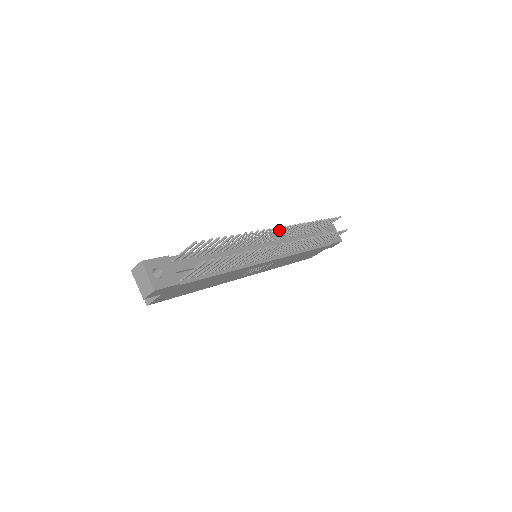
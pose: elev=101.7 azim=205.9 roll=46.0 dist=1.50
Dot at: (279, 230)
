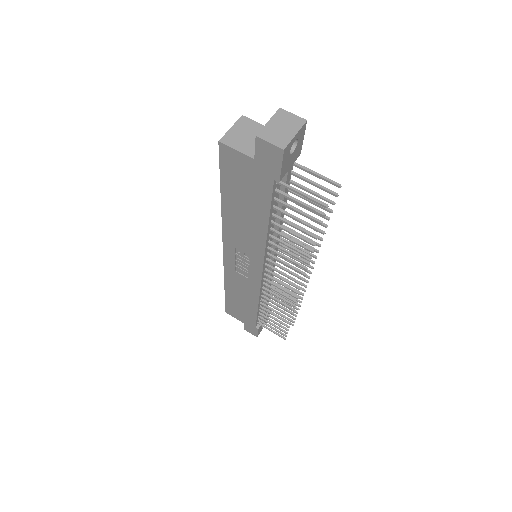
Dot at: occluded
